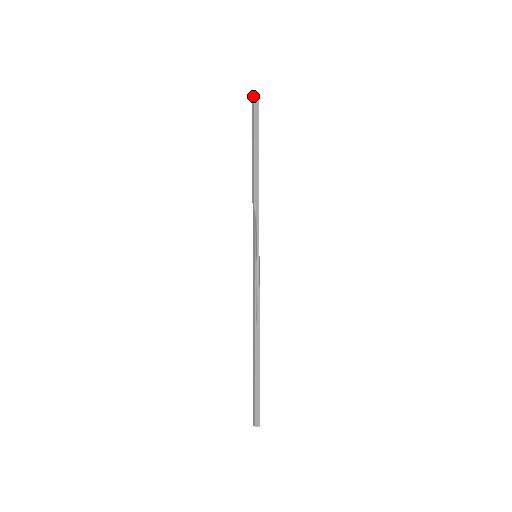
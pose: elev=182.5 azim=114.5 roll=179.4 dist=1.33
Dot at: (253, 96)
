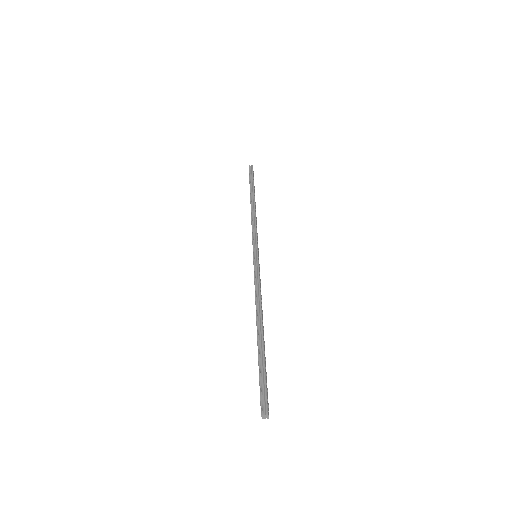
Dot at: (249, 169)
